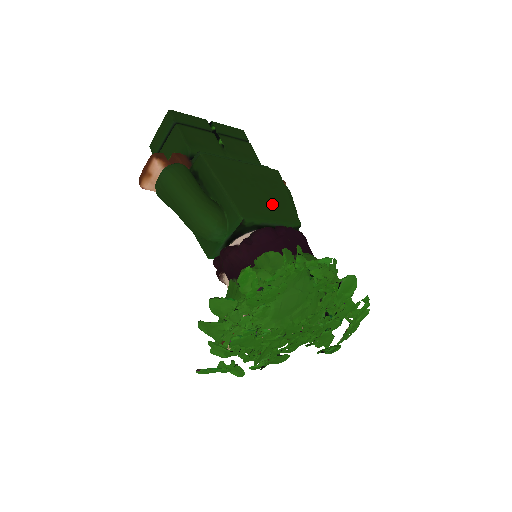
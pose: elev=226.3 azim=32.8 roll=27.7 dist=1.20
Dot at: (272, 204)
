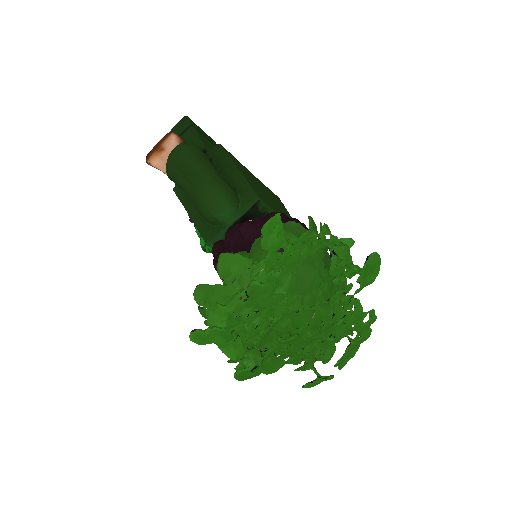
Dot at: (279, 209)
